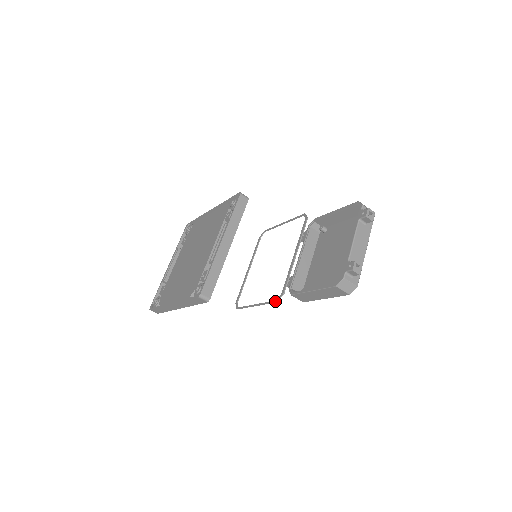
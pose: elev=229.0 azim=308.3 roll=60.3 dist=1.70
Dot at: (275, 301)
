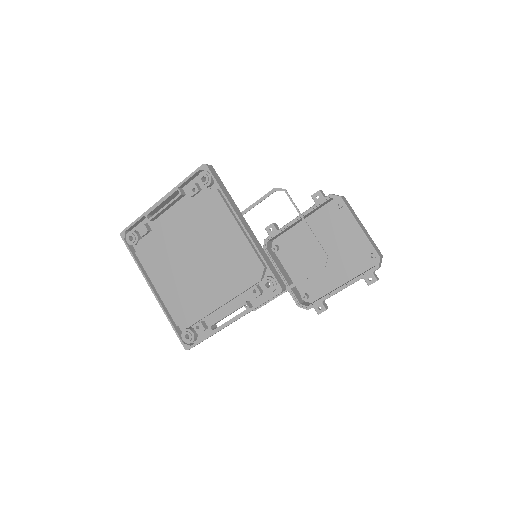
Dot at: (245, 306)
